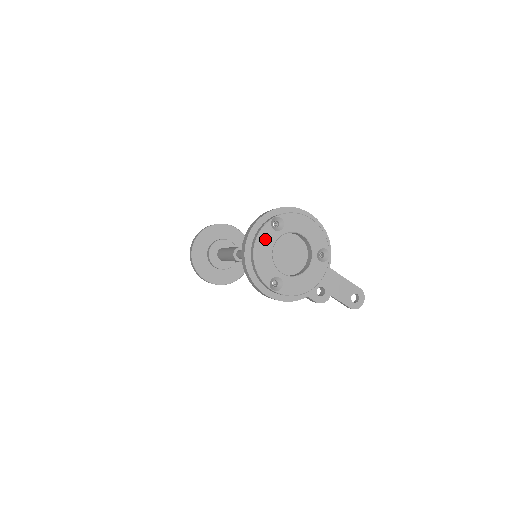
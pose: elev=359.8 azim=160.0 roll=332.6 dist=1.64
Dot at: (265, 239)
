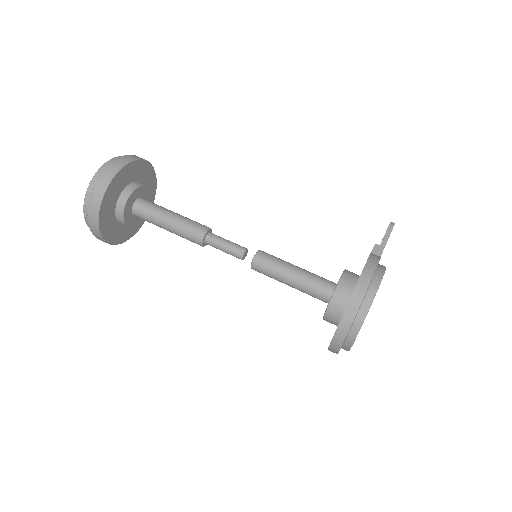
Dot at: occluded
